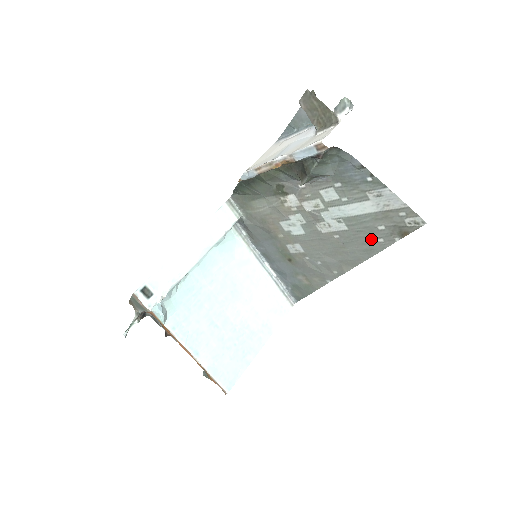
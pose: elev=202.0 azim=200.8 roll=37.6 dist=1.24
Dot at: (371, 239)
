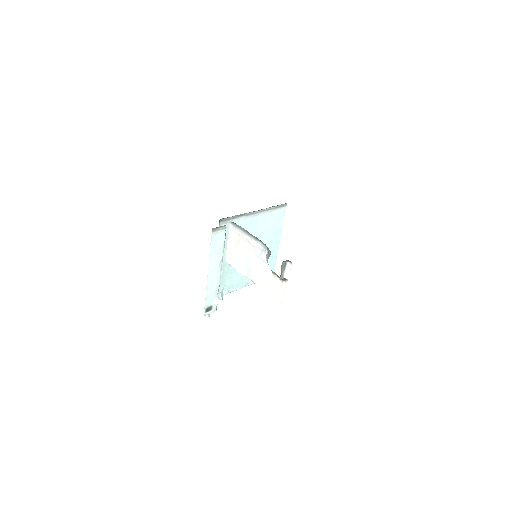
Dot at: occluded
